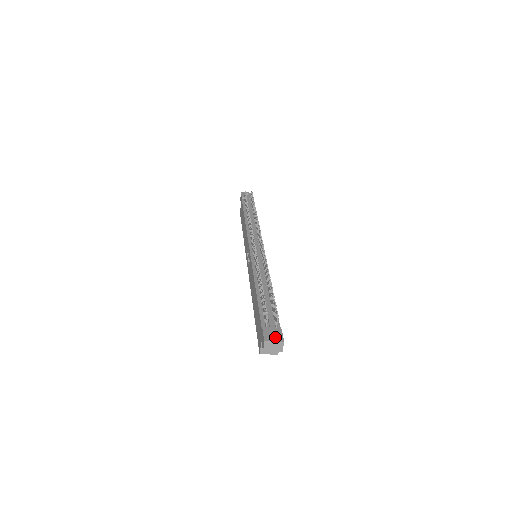
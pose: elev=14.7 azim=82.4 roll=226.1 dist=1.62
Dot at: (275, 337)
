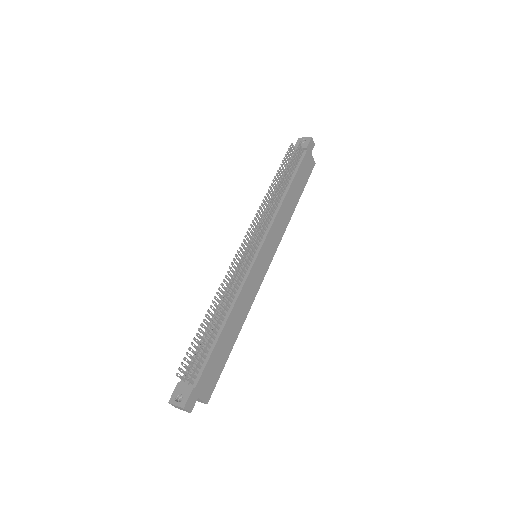
Dot at: (183, 398)
